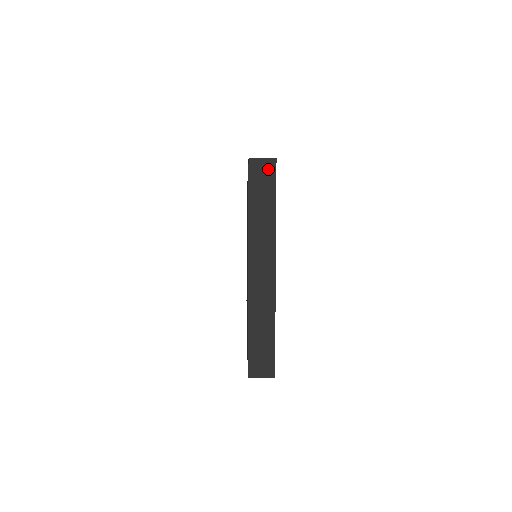
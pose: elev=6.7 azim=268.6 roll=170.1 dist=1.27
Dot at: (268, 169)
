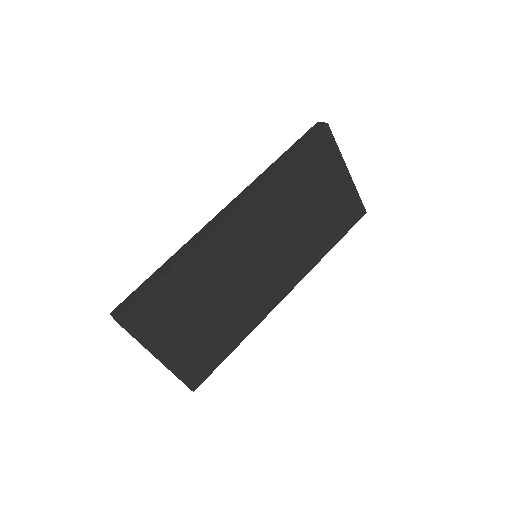
Dot at: (118, 322)
